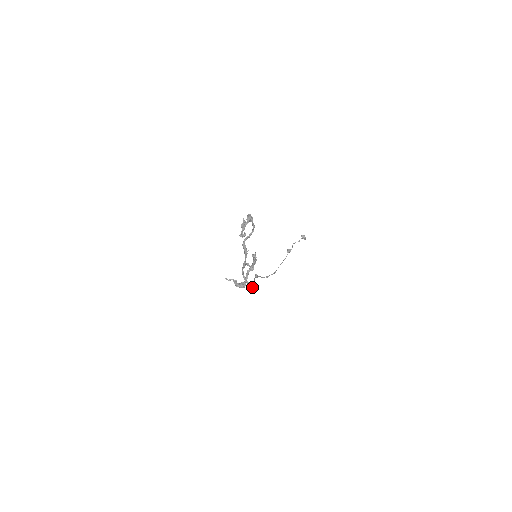
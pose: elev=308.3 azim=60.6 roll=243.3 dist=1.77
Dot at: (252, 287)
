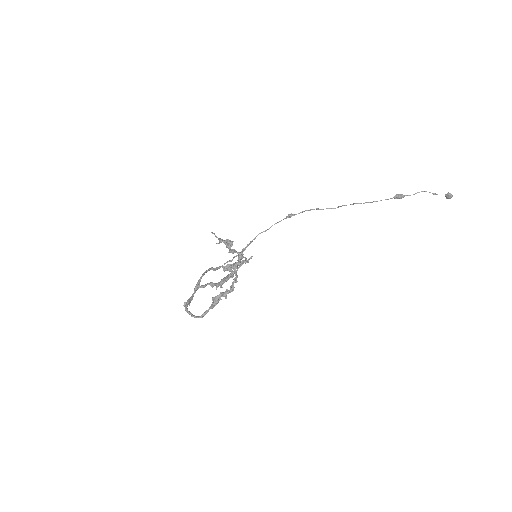
Dot at: (224, 264)
